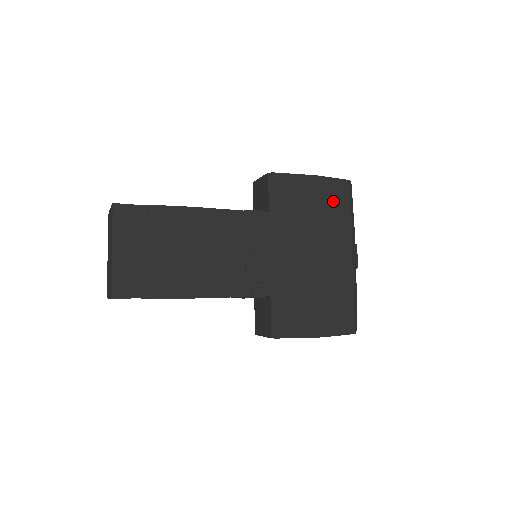
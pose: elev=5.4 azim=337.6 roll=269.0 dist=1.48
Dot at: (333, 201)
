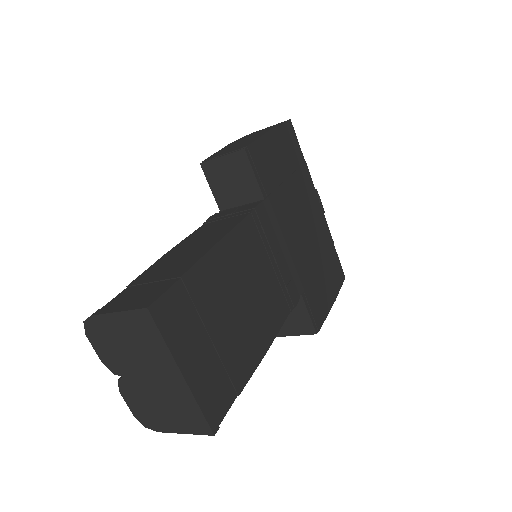
Dot at: (291, 152)
